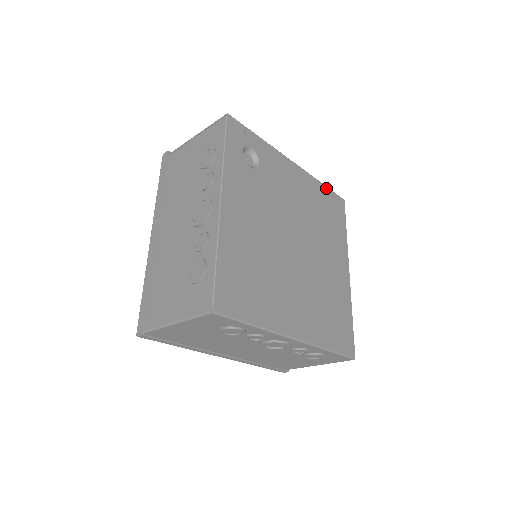
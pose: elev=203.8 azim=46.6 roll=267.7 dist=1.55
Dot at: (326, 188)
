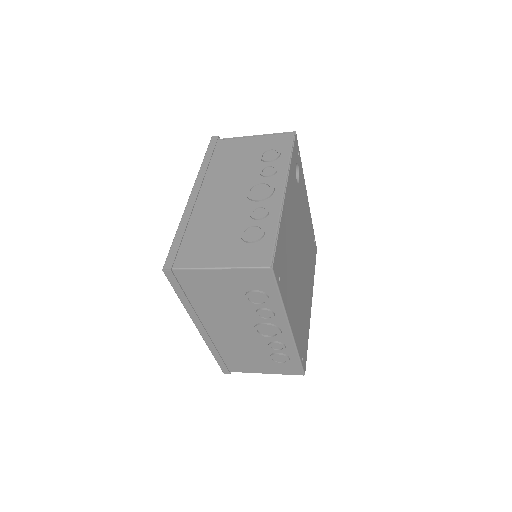
Dot at: (313, 231)
